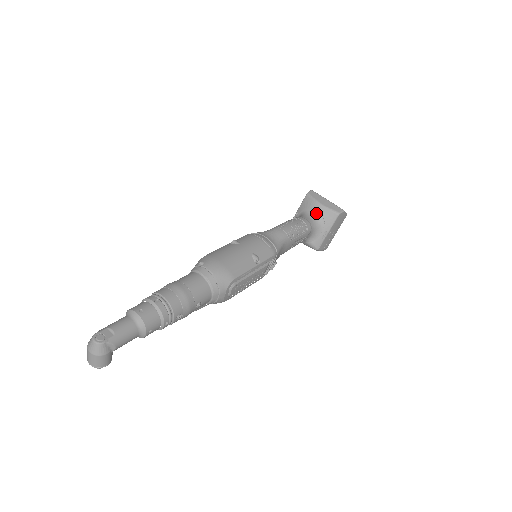
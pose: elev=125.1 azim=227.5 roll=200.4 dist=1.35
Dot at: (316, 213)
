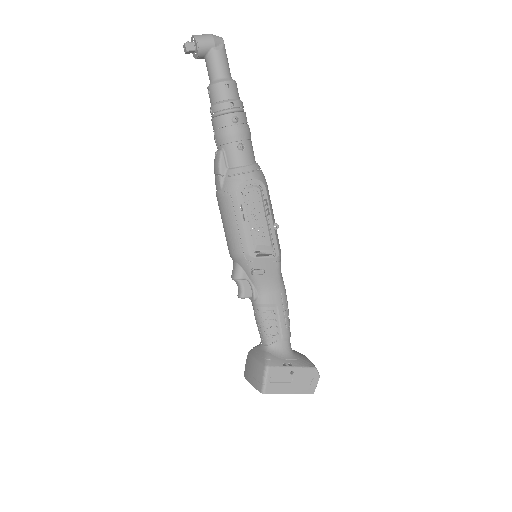
Dot at: (296, 351)
